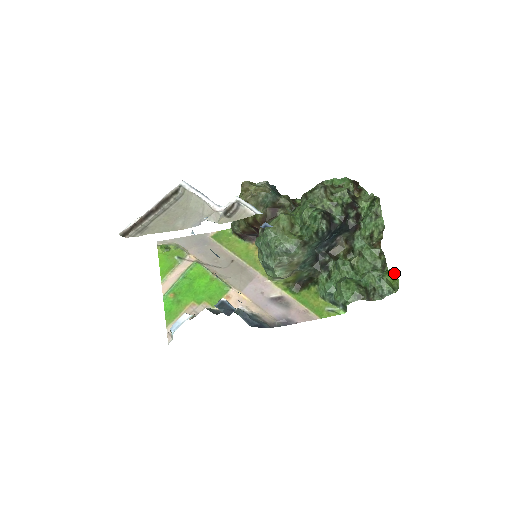
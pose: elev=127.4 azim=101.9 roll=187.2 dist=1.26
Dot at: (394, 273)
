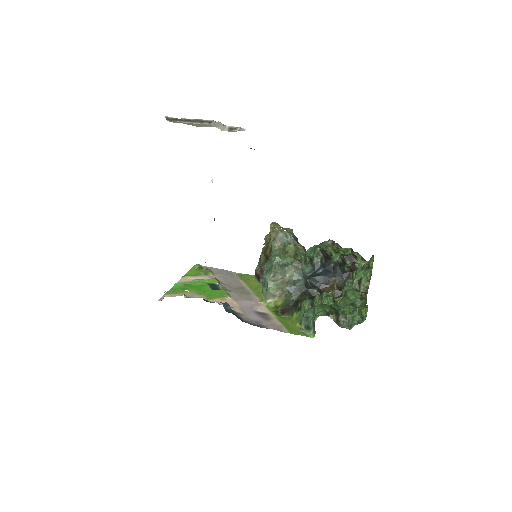
Dot at: (367, 305)
